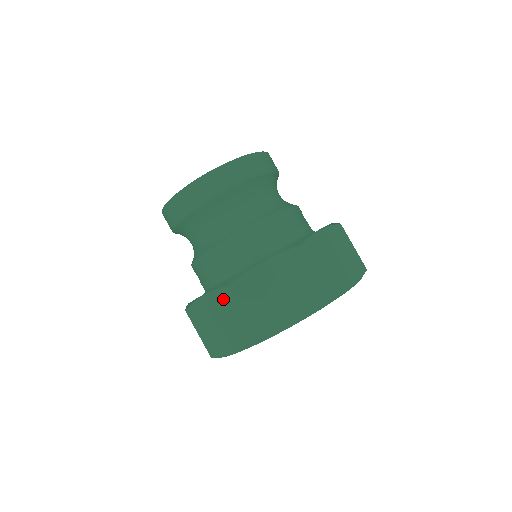
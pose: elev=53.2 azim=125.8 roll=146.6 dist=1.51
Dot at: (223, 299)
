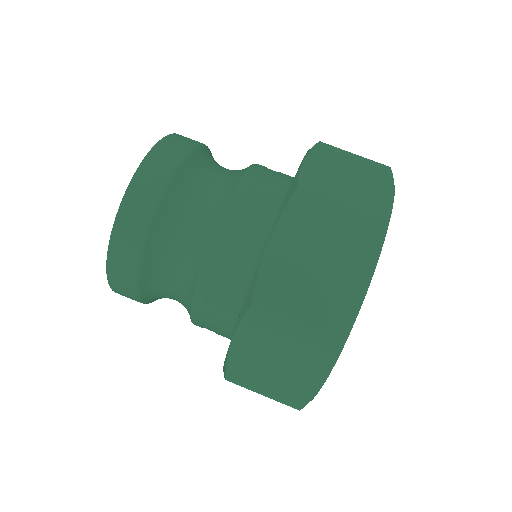
Dot at: occluded
